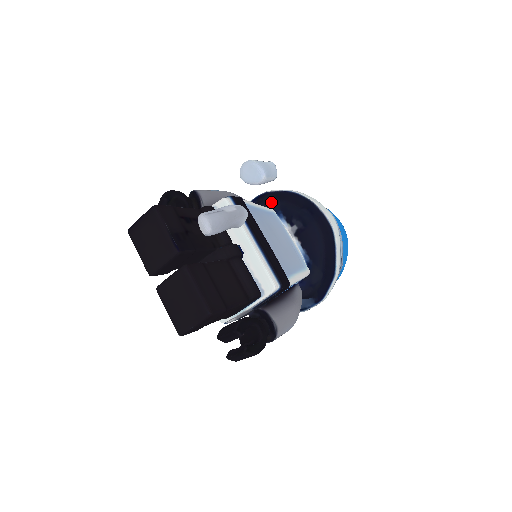
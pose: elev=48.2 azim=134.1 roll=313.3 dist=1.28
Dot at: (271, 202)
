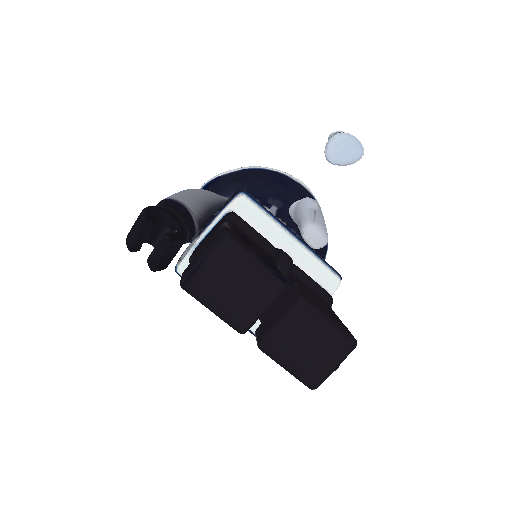
Dot at: (232, 187)
